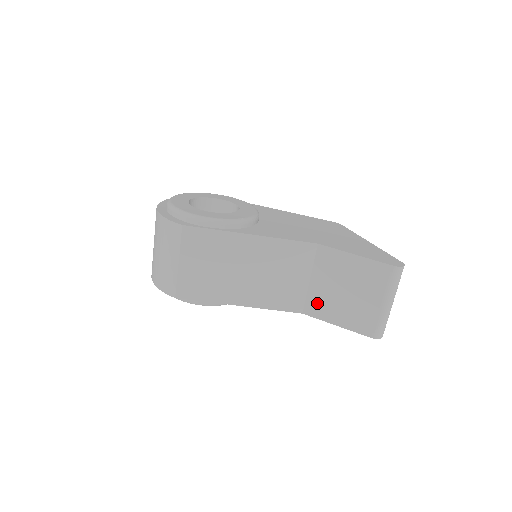
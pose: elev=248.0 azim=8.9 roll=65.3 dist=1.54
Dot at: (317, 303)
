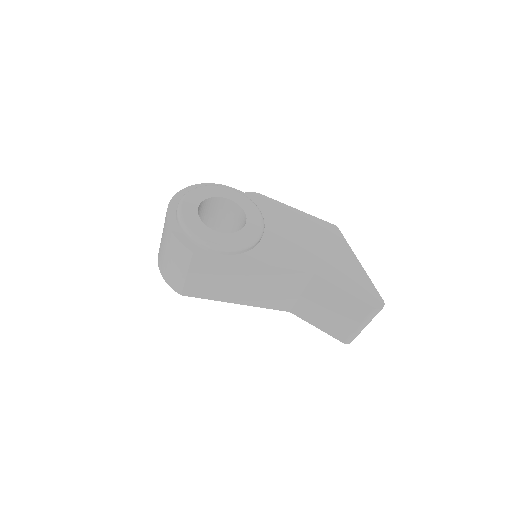
Dot at: (304, 310)
